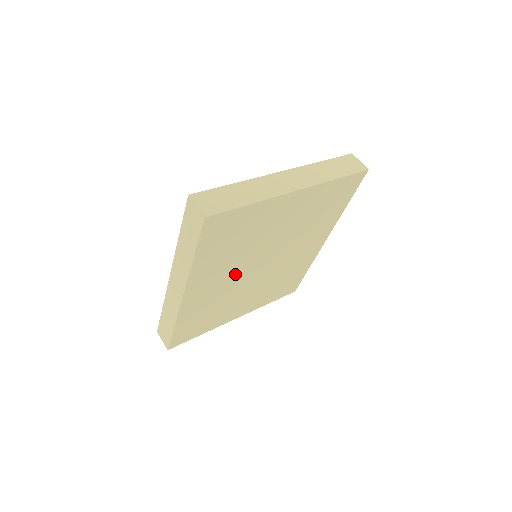
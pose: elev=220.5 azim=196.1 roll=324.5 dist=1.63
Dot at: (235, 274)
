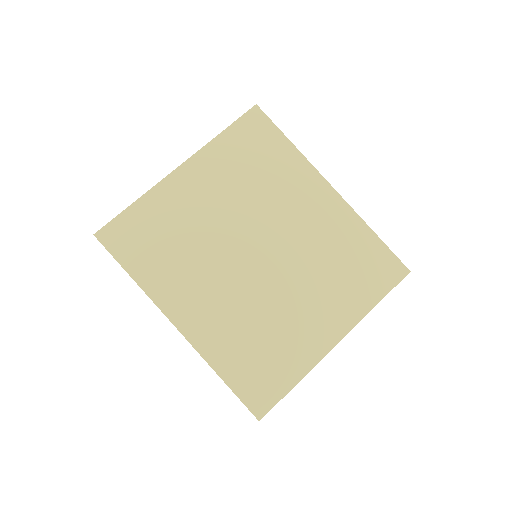
Dot at: (225, 279)
